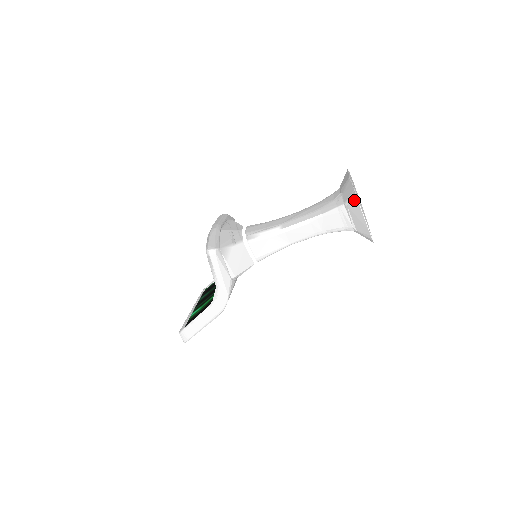
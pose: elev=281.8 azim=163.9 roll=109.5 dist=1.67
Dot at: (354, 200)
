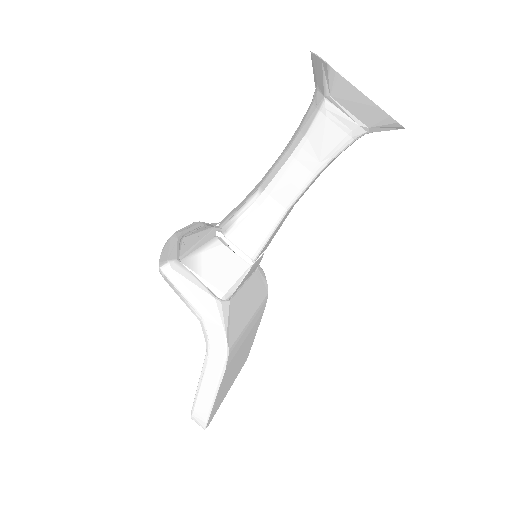
Dot at: (330, 75)
